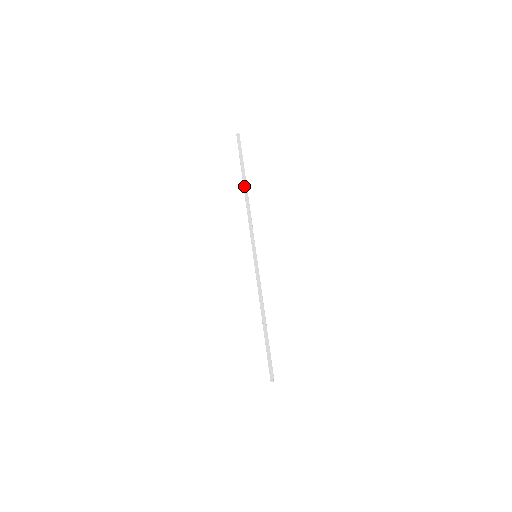
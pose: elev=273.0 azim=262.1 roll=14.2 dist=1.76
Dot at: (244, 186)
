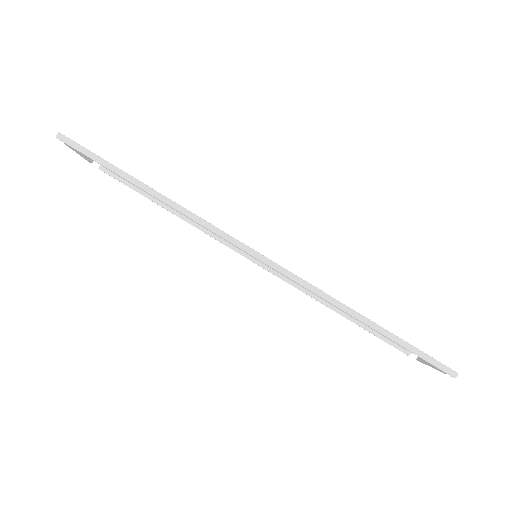
Dot at: (153, 195)
